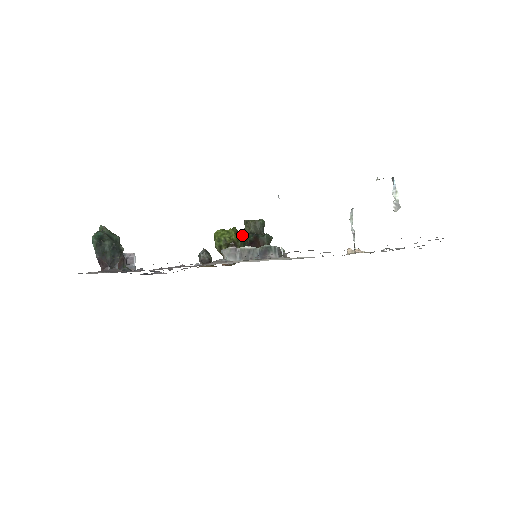
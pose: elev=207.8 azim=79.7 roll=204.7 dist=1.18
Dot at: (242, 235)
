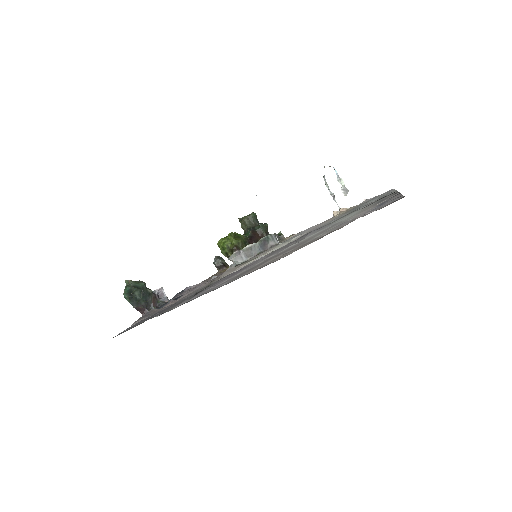
Dot at: (240, 236)
